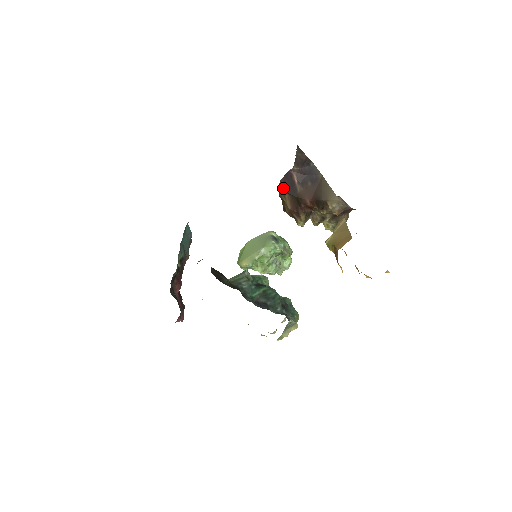
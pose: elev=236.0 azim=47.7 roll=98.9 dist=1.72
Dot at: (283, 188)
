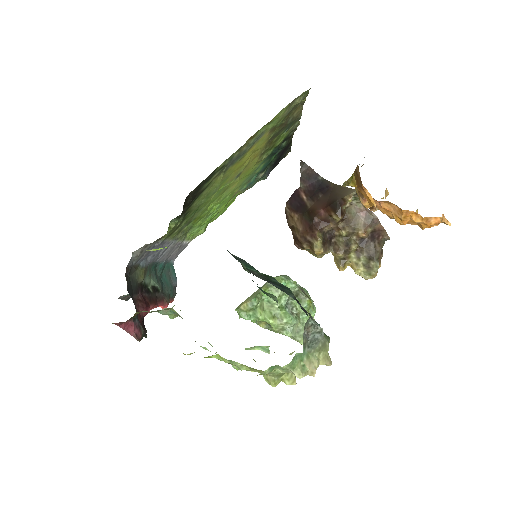
Dot at: (290, 209)
